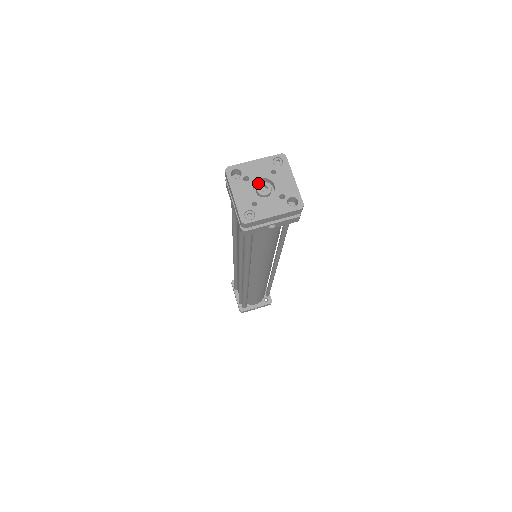
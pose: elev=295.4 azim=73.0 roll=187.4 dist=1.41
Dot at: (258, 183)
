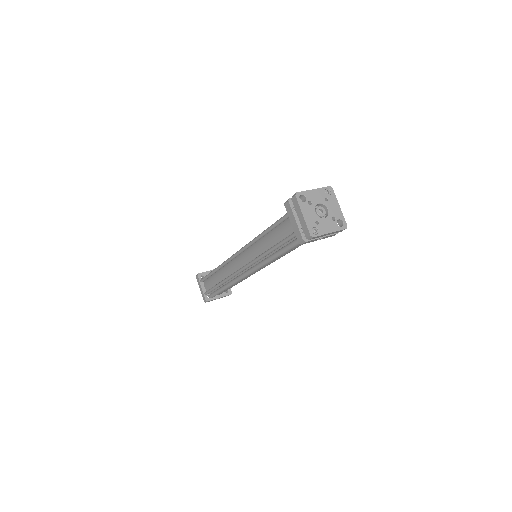
Dot at: (315, 207)
